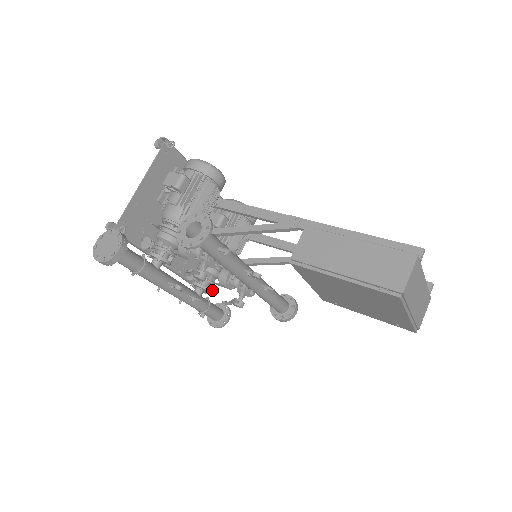
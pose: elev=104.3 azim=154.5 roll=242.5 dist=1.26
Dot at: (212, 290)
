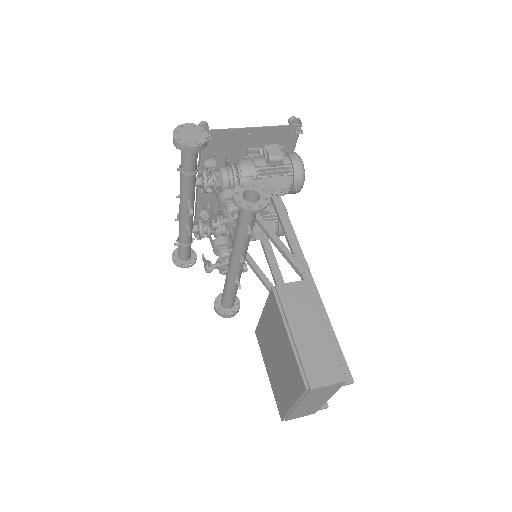
Dot at: (201, 238)
